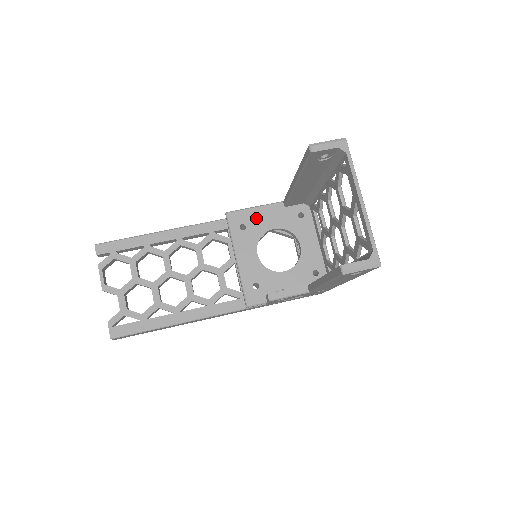
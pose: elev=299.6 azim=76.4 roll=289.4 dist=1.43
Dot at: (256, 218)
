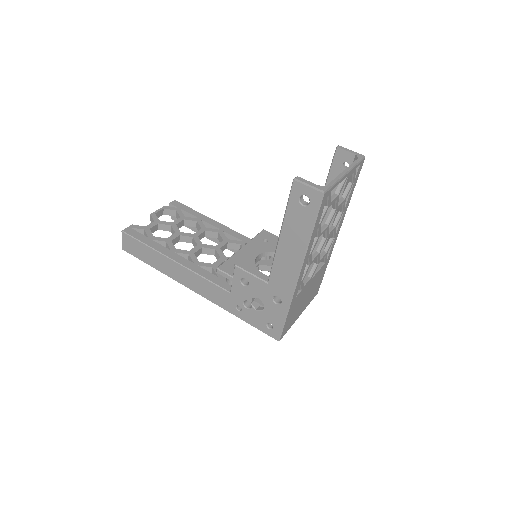
Dot at: occluded
